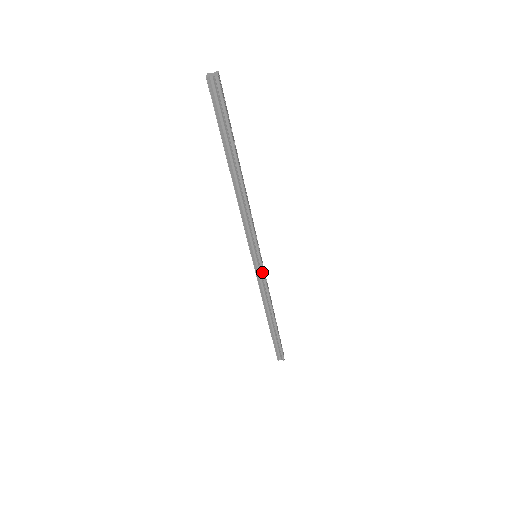
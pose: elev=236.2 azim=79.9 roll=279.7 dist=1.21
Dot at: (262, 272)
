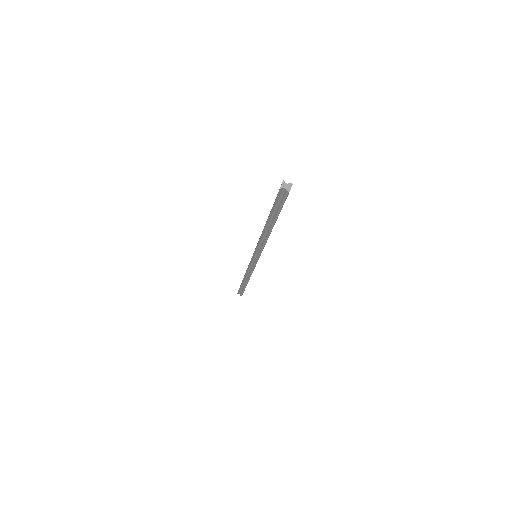
Dot at: (255, 265)
